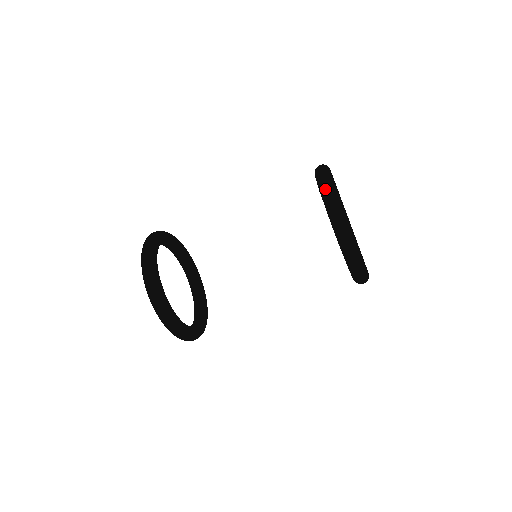
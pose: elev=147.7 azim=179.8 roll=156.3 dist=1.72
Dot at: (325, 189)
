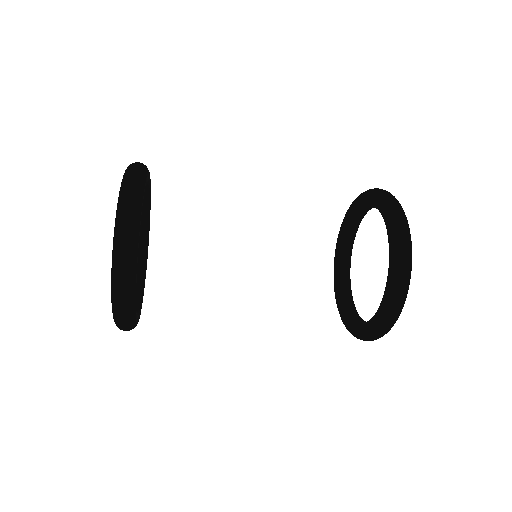
Dot at: (403, 251)
